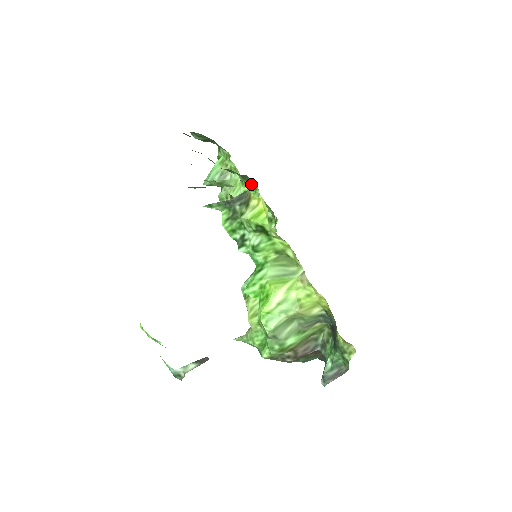
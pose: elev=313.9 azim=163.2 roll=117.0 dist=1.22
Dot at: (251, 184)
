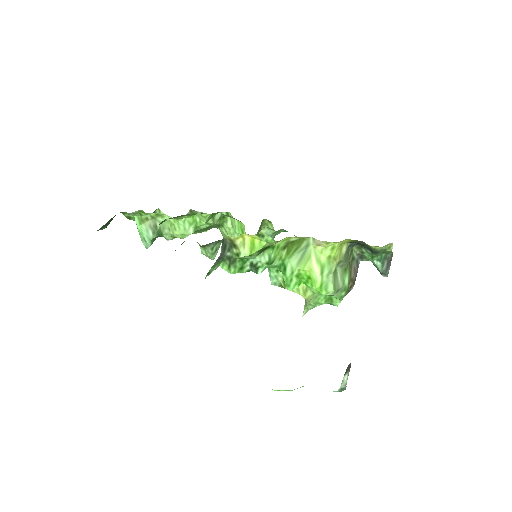
Dot at: occluded
